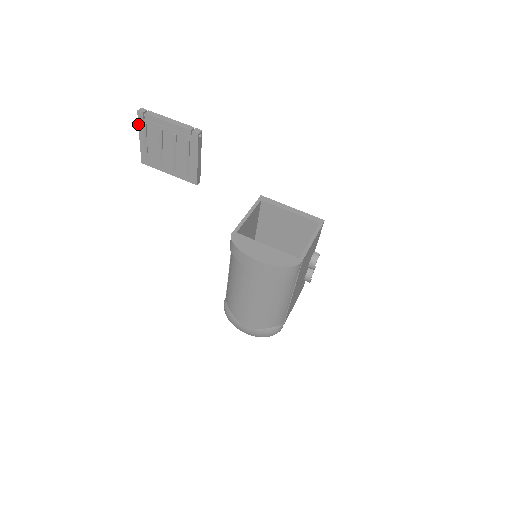
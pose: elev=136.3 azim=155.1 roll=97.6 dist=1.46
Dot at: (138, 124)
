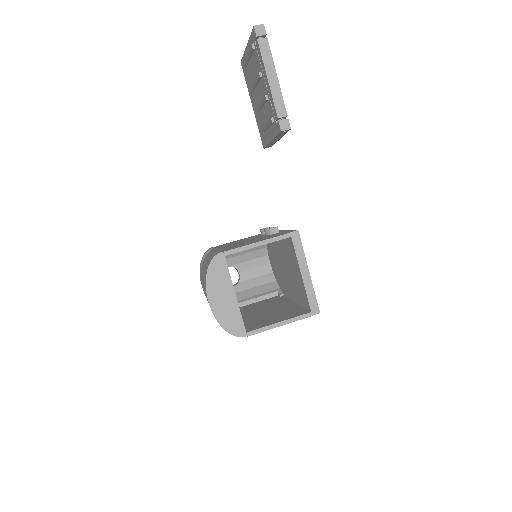
Dot at: (250, 35)
